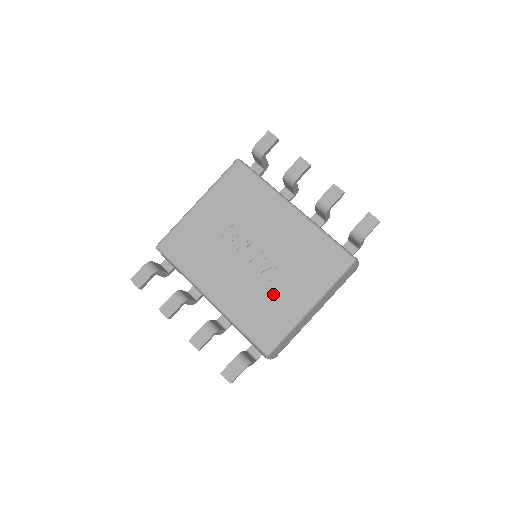
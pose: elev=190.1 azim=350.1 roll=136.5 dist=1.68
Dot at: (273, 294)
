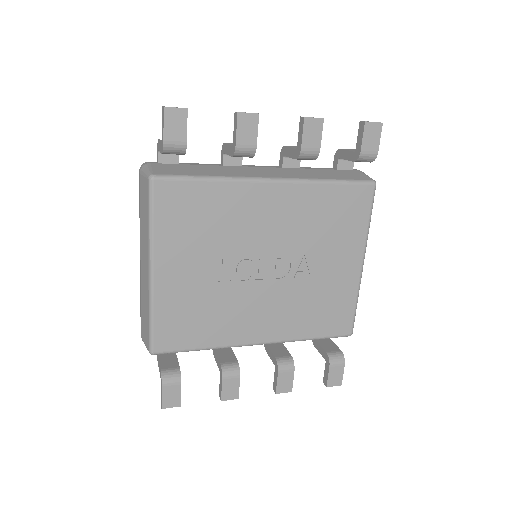
Dot at: (319, 285)
